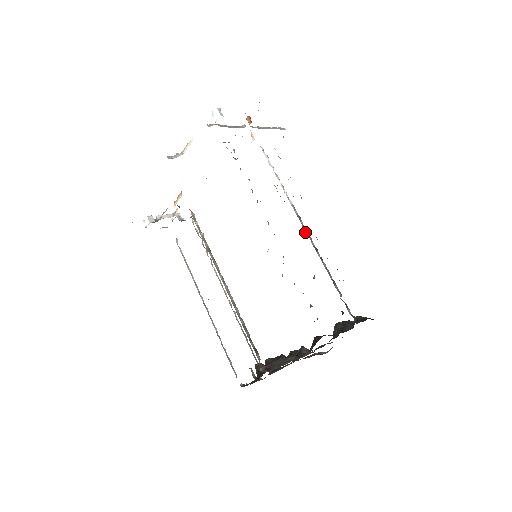
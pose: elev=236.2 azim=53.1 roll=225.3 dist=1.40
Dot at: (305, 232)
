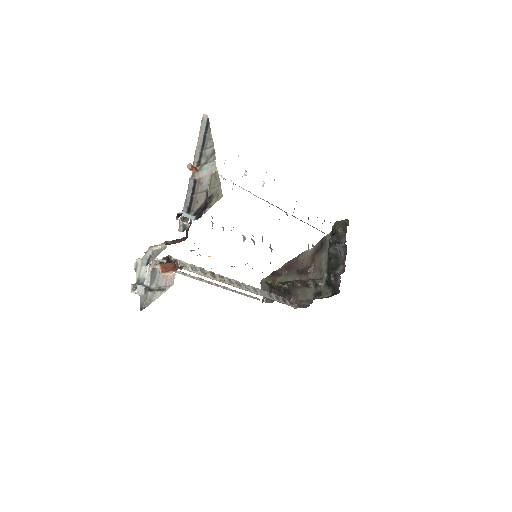
Dot at: (287, 215)
